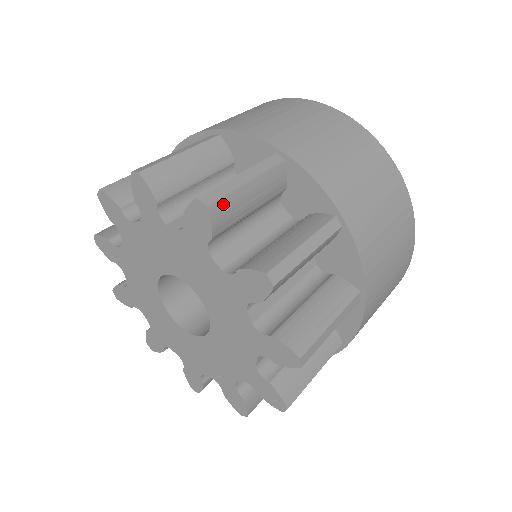
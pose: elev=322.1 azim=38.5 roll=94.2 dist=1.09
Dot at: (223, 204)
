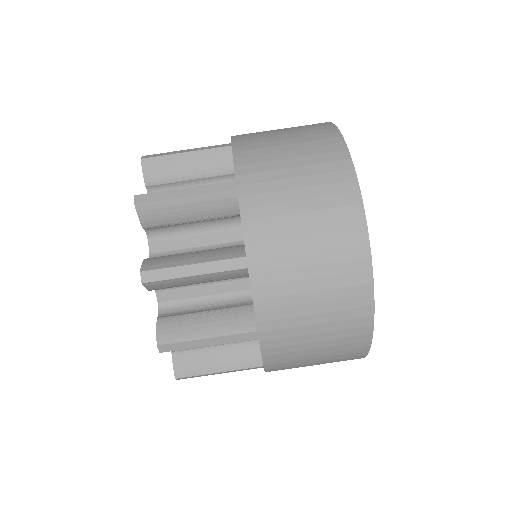
Dot at: (176, 349)
